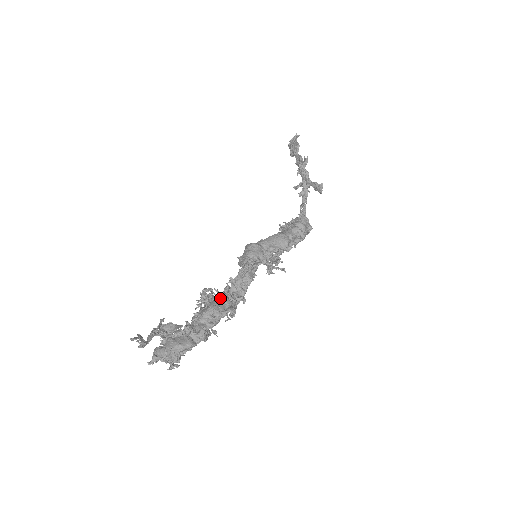
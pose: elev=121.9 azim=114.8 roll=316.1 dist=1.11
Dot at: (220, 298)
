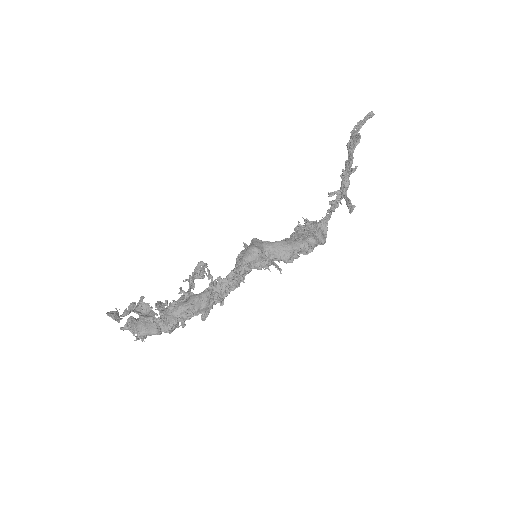
Dot at: (200, 296)
